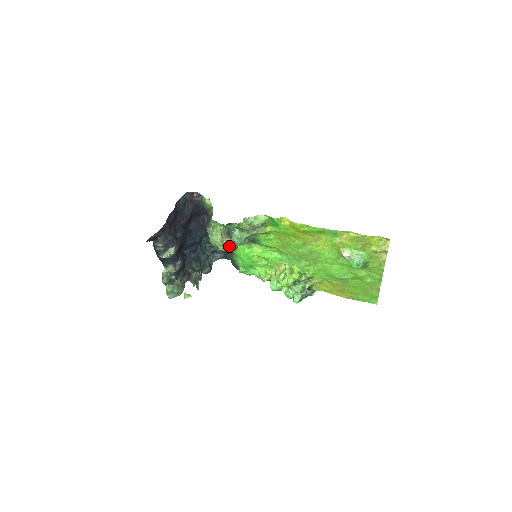
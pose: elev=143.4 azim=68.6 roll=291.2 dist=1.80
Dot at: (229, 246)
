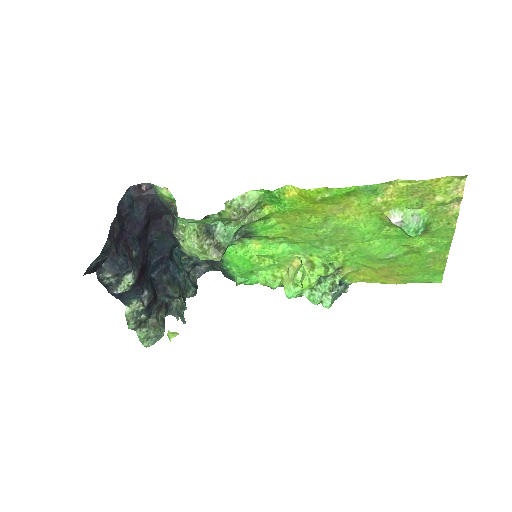
Dot at: (213, 251)
